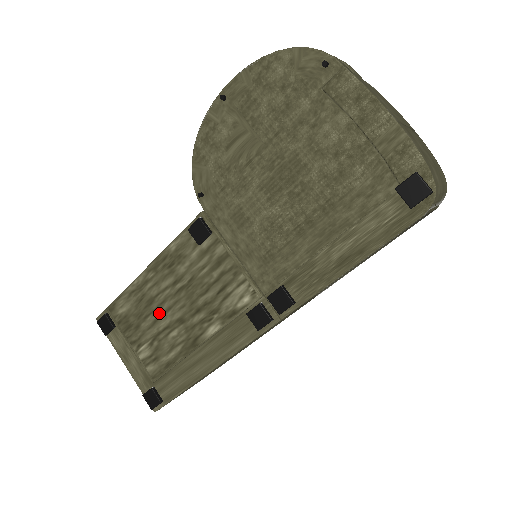
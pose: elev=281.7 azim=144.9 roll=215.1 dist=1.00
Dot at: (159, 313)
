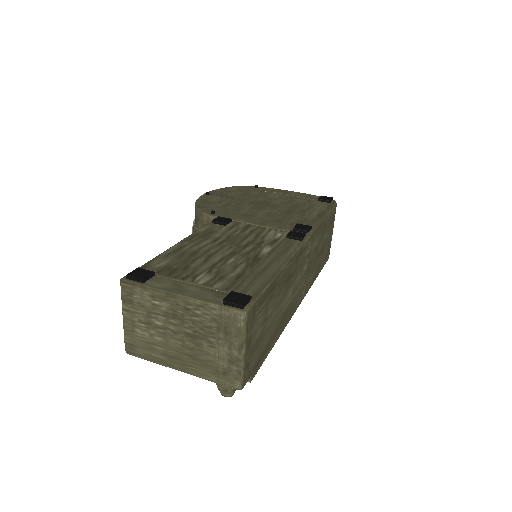
Dot at: (208, 256)
